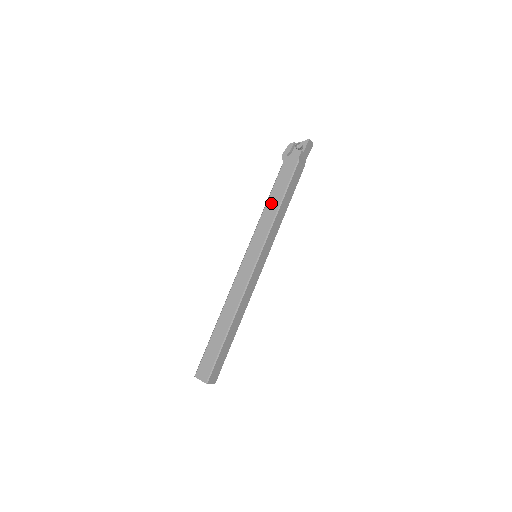
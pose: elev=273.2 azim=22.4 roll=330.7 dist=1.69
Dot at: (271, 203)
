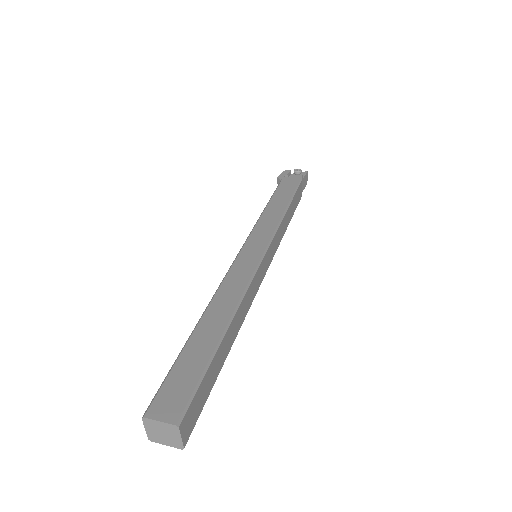
Dot at: (274, 205)
